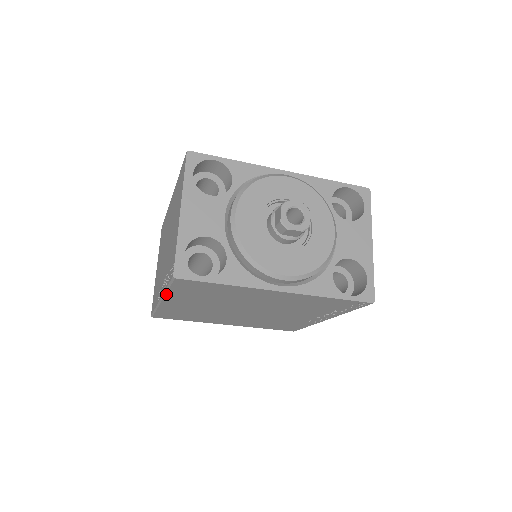
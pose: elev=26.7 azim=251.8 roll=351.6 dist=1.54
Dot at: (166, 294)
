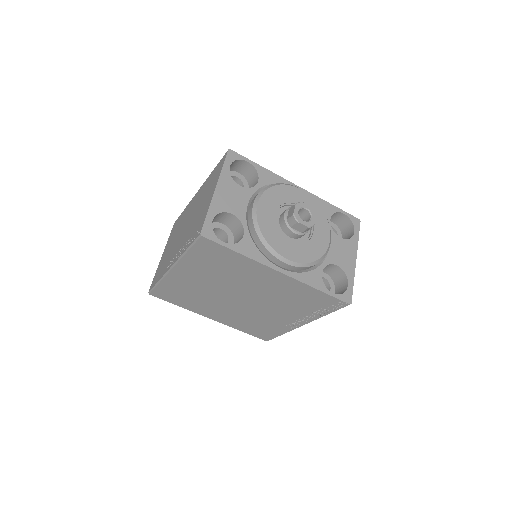
Dot at: (181, 258)
